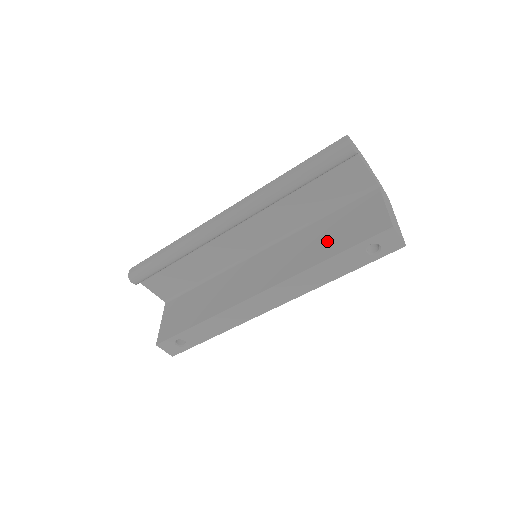
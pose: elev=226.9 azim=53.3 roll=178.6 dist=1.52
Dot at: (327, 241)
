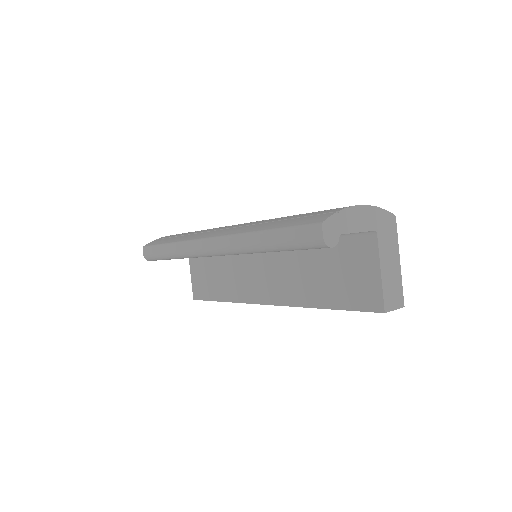
Dot at: (322, 282)
